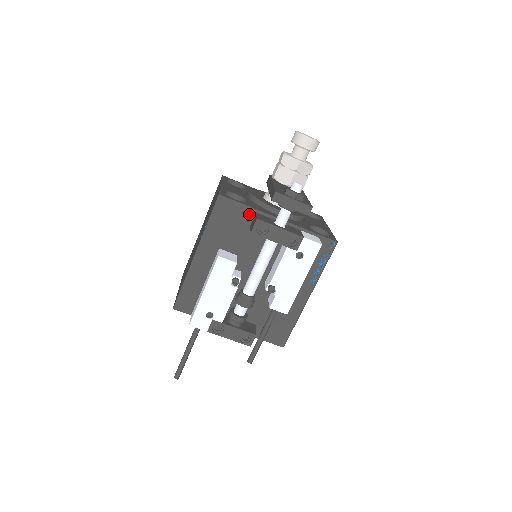
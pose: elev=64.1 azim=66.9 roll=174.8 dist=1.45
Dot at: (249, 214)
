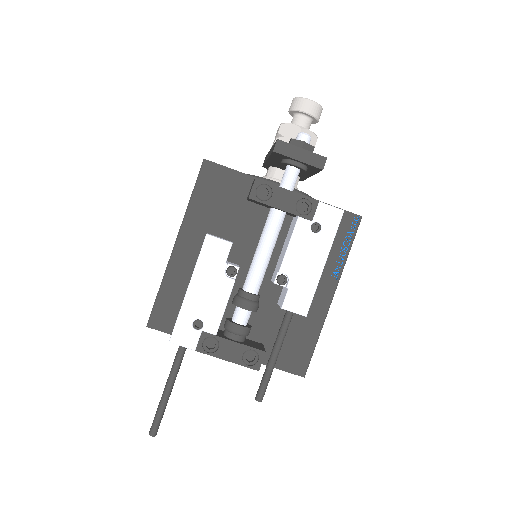
Dot at: (244, 184)
